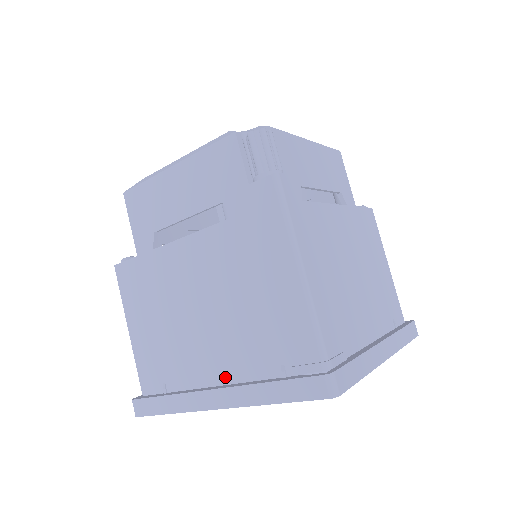
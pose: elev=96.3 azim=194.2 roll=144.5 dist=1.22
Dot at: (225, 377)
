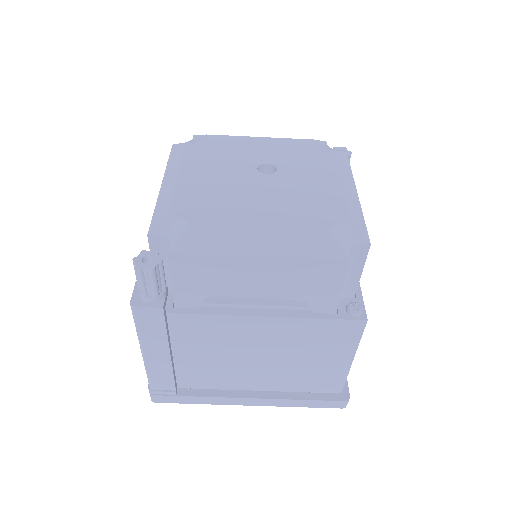
Dot at: occluded
